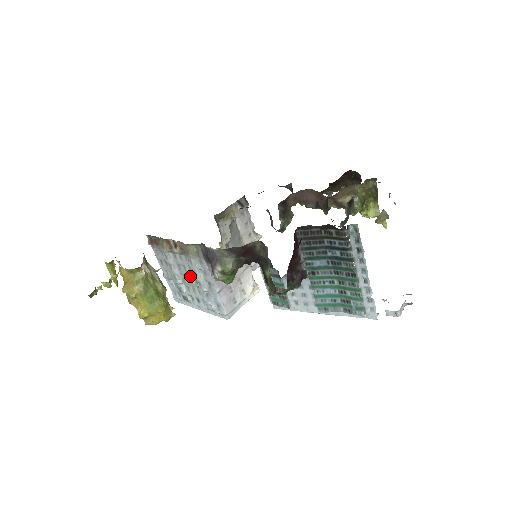
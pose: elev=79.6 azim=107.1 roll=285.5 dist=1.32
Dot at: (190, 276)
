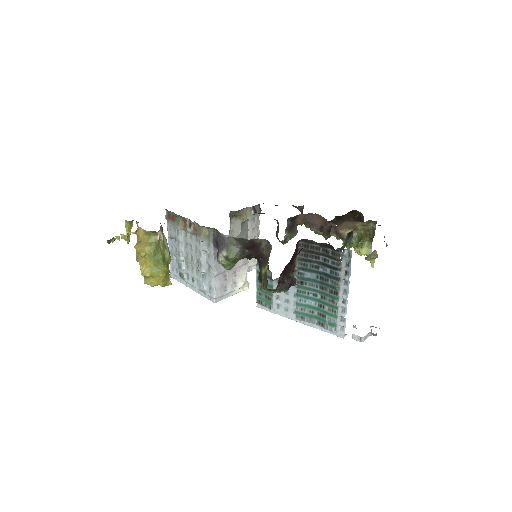
Dot at: (194, 256)
